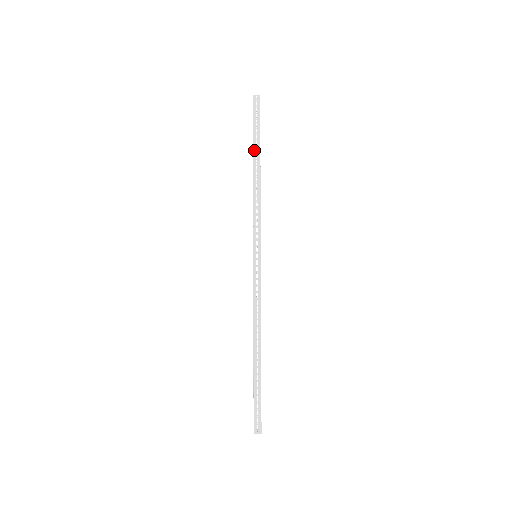
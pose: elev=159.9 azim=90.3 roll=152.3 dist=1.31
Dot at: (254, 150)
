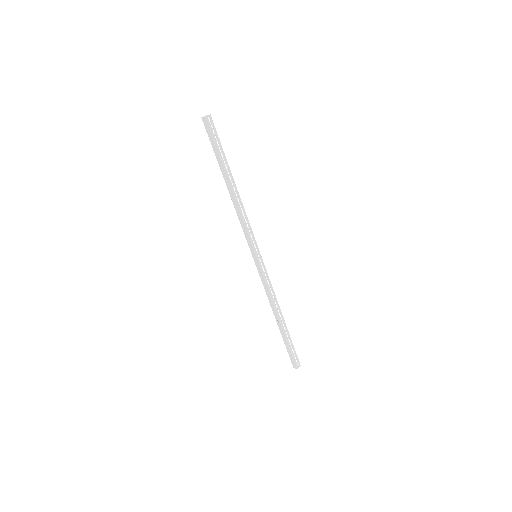
Dot at: (225, 170)
